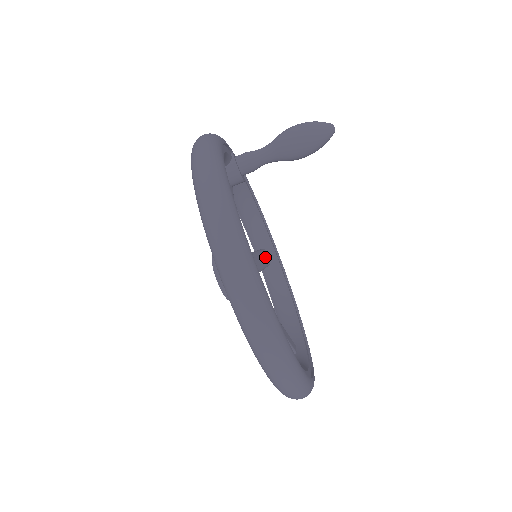
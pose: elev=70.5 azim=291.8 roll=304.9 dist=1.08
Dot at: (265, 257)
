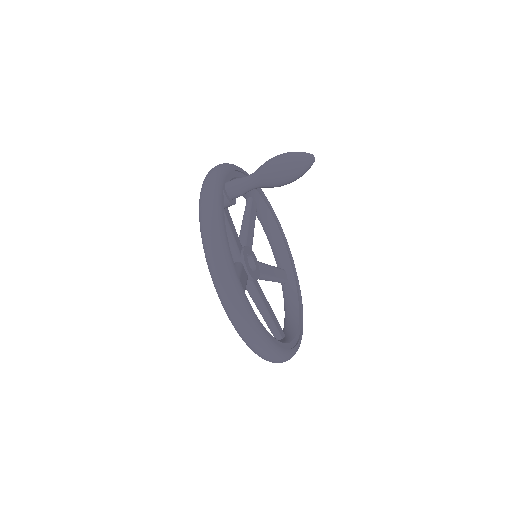
Dot at: (254, 208)
